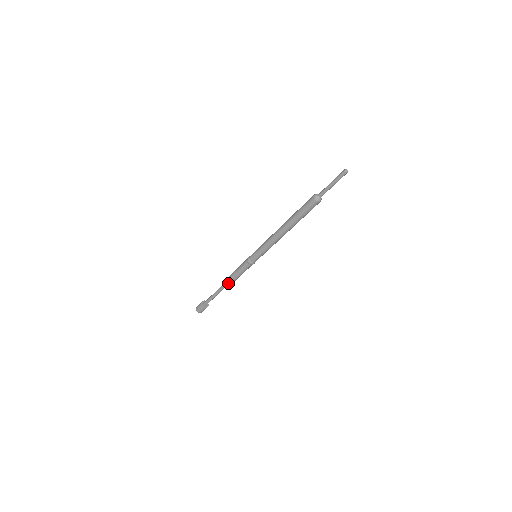
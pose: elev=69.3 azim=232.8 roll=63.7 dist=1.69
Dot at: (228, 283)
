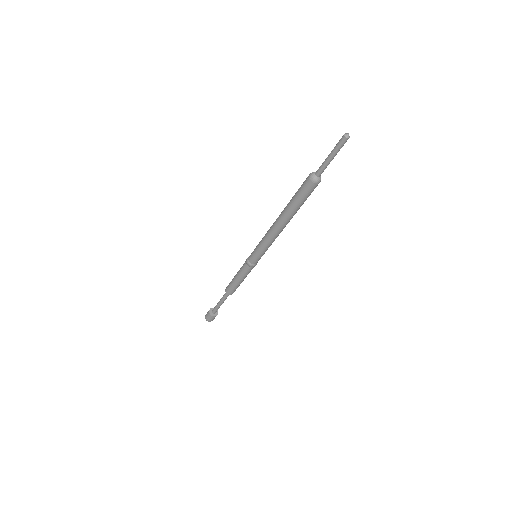
Dot at: (230, 288)
